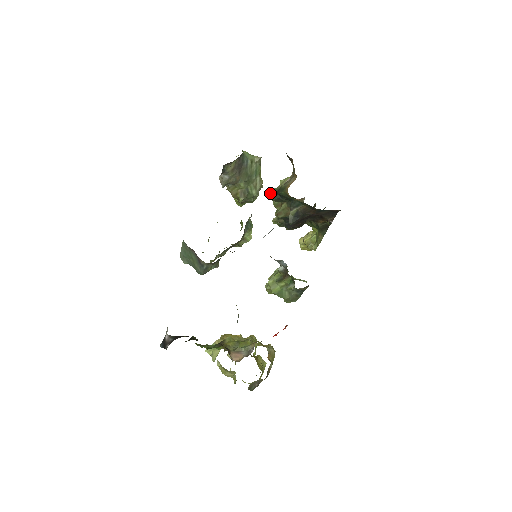
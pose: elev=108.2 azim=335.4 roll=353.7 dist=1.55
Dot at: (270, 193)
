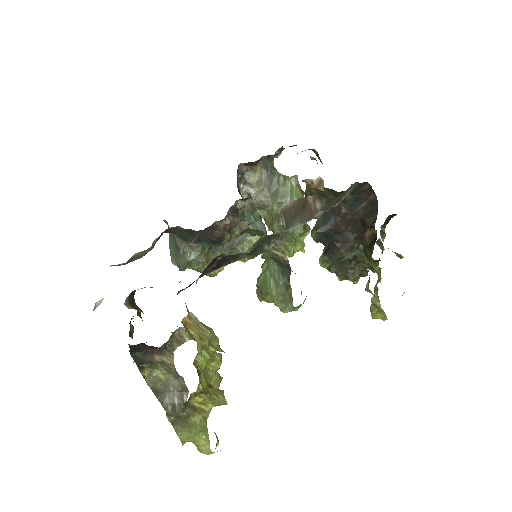
Dot at: occluded
